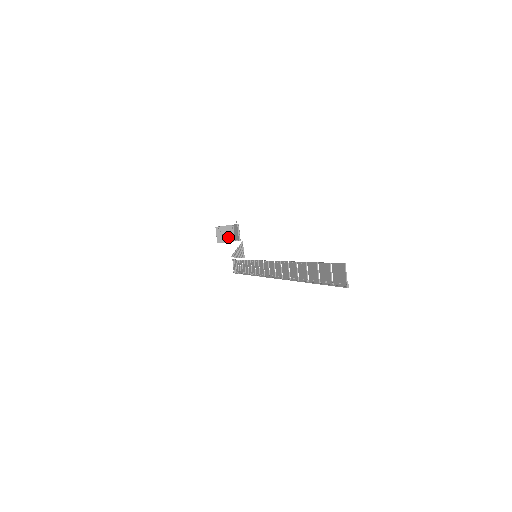
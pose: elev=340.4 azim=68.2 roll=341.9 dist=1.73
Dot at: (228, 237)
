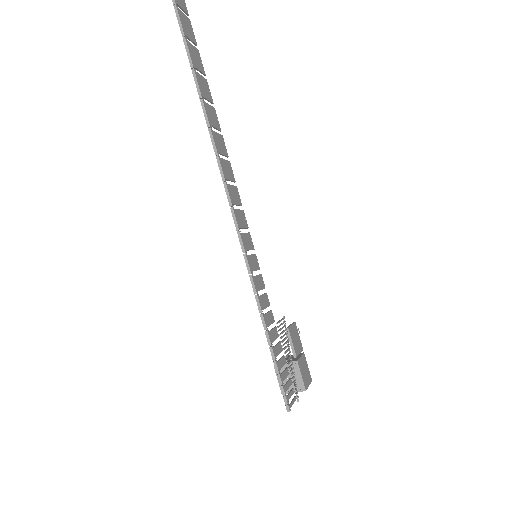
Dot at: (288, 360)
